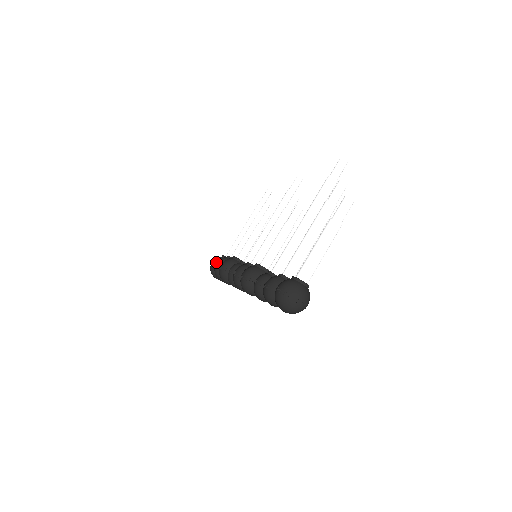
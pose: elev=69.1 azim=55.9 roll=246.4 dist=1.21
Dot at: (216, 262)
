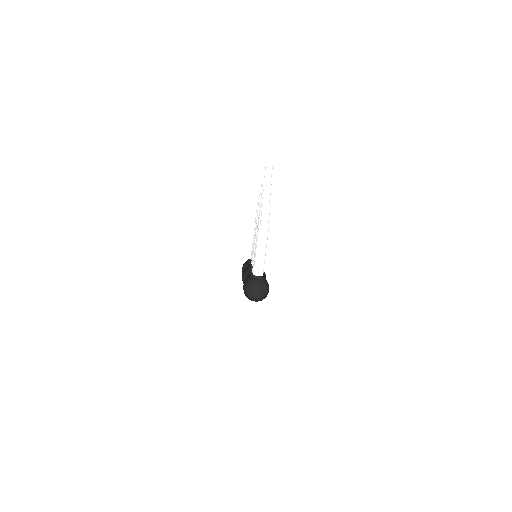
Dot at: occluded
